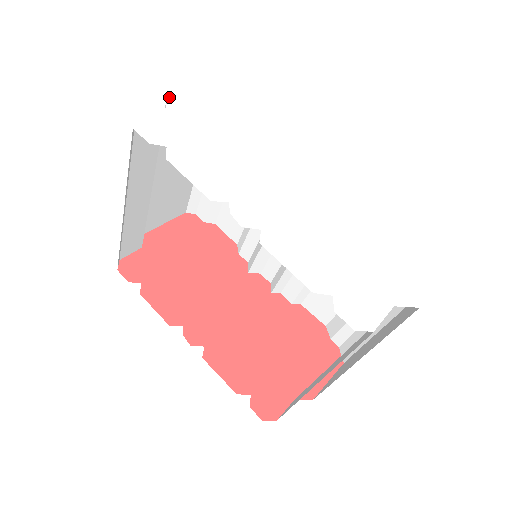
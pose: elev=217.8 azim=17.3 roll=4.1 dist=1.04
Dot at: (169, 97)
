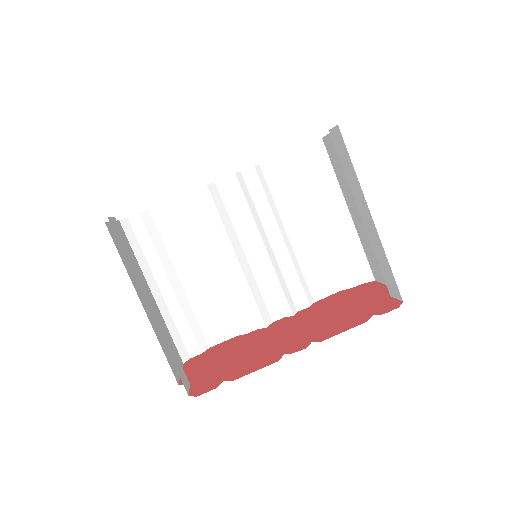
Dot at: occluded
